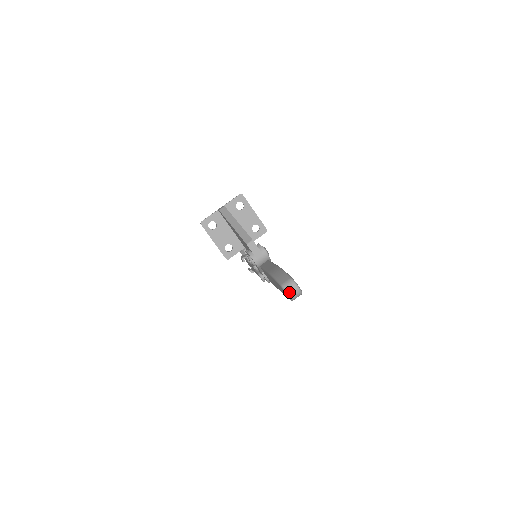
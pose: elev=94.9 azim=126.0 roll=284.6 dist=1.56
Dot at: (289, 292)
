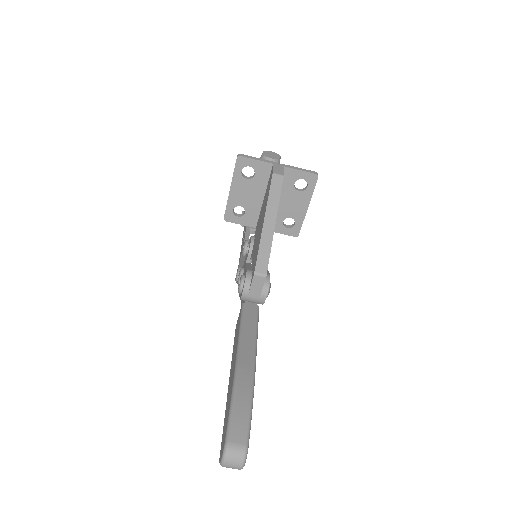
Dot at: (226, 463)
